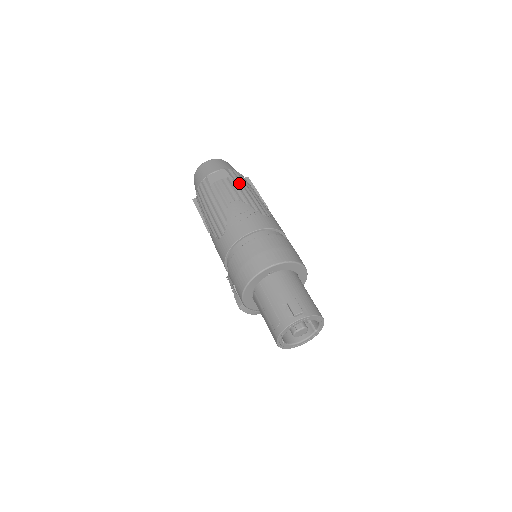
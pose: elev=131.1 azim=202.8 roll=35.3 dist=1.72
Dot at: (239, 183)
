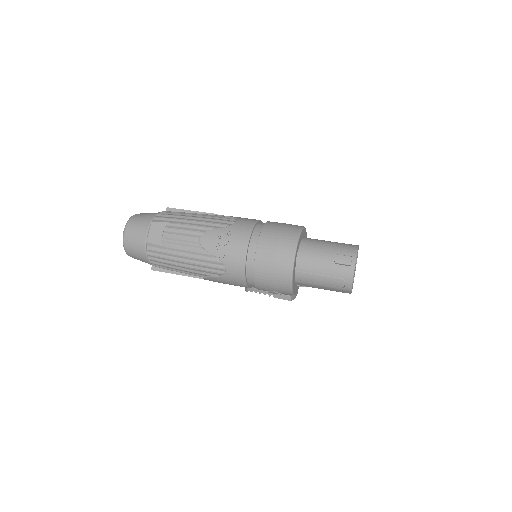
Dot at: (180, 221)
